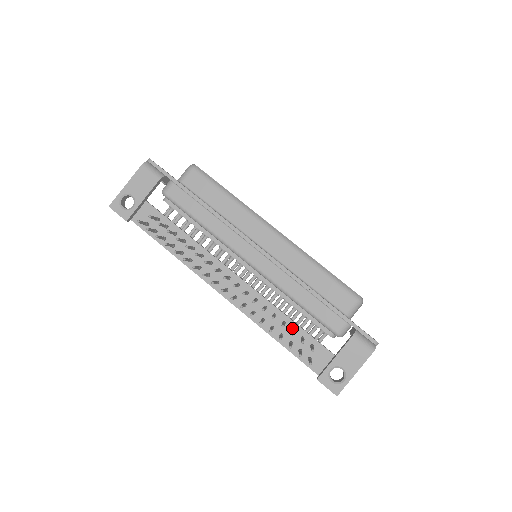
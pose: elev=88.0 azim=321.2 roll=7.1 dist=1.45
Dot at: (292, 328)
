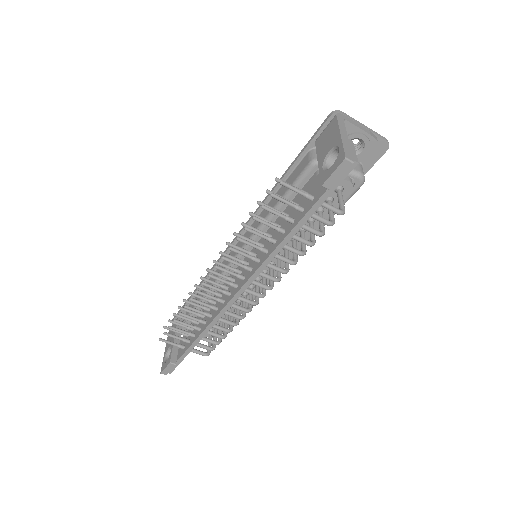
Dot at: occluded
